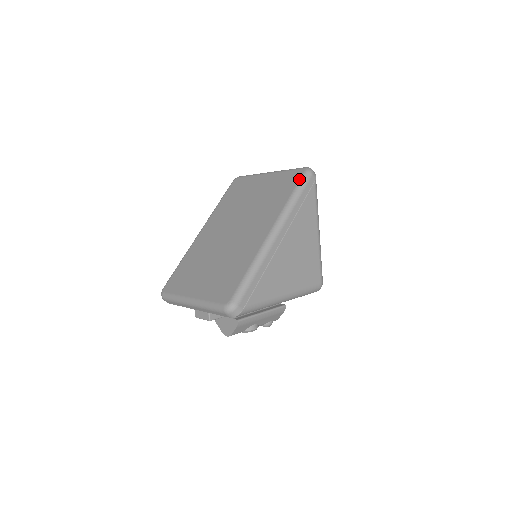
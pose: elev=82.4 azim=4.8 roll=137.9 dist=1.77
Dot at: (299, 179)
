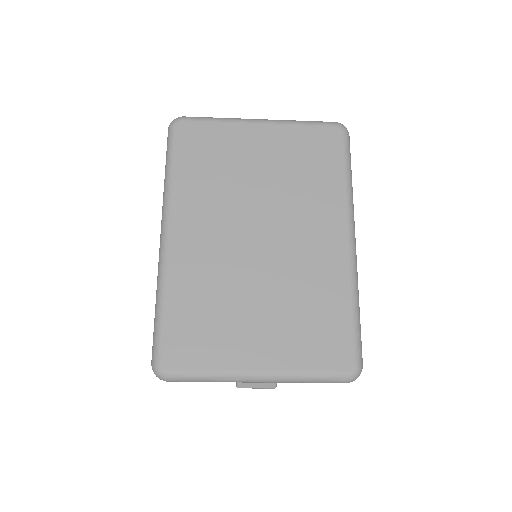
Dot at: (343, 145)
